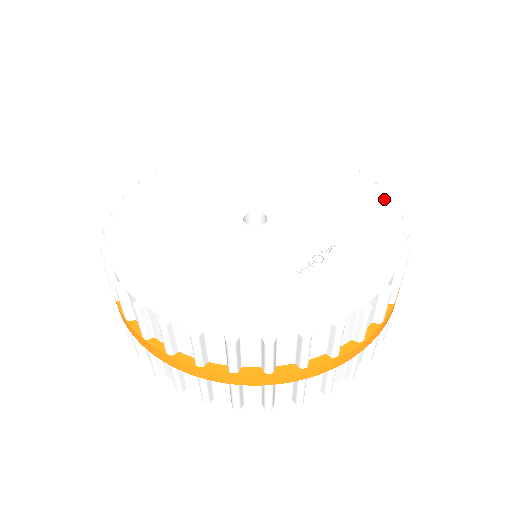
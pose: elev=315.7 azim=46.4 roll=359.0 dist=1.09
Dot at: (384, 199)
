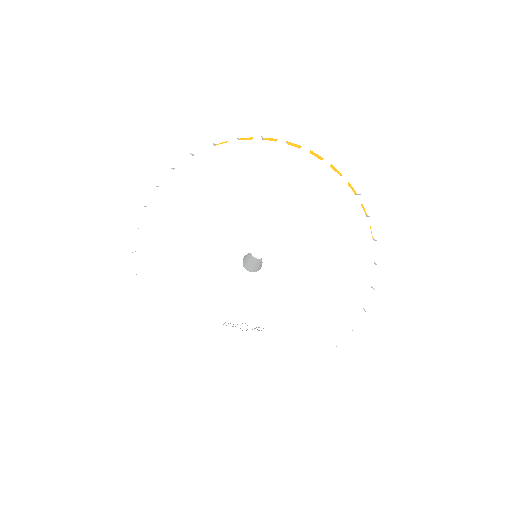
Dot at: (341, 334)
